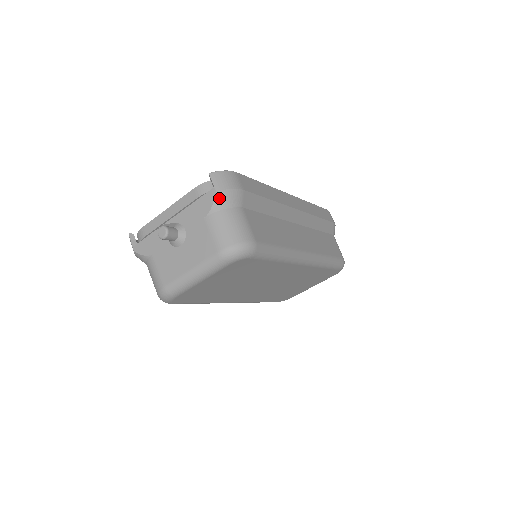
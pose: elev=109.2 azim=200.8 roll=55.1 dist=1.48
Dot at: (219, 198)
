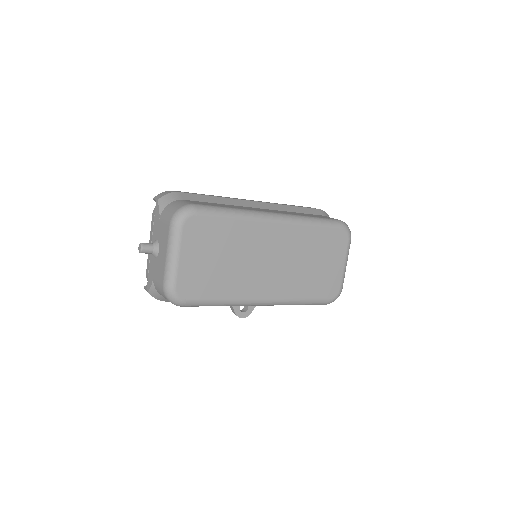
Dot at: (161, 202)
